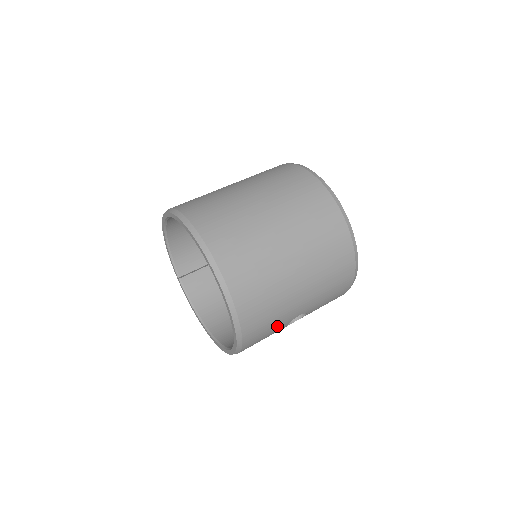
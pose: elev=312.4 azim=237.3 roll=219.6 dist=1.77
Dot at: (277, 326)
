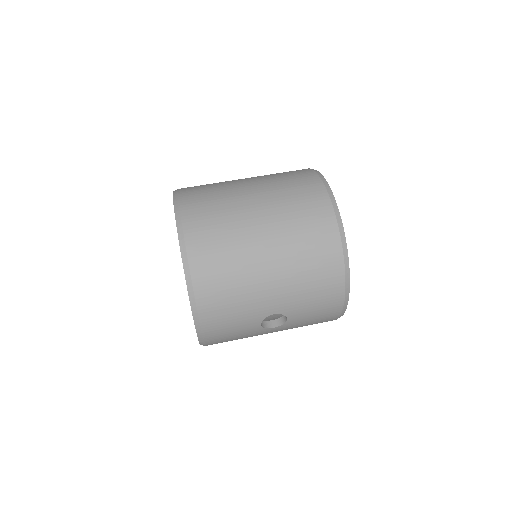
Dot at: (245, 317)
